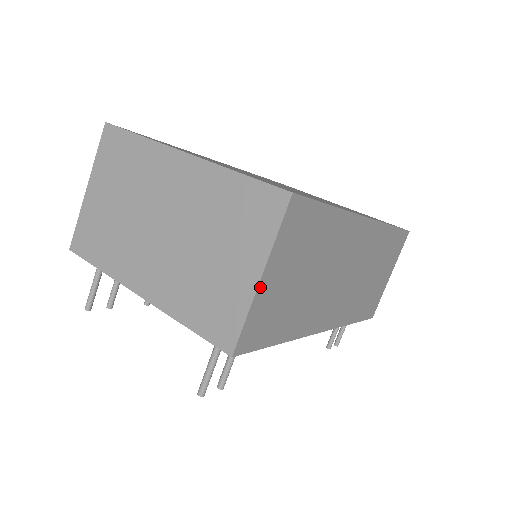
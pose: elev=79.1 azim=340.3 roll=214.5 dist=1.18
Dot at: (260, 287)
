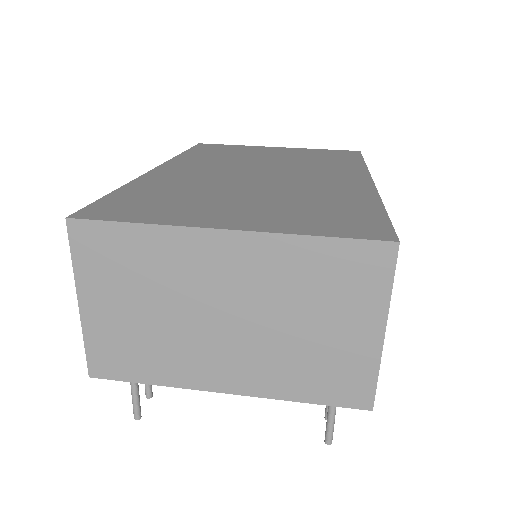
Dot at: (382, 340)
